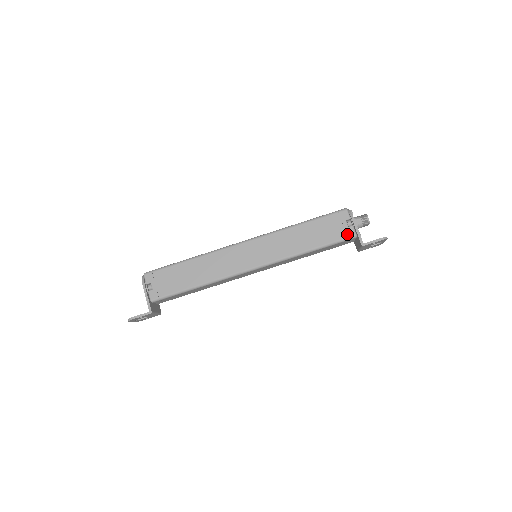
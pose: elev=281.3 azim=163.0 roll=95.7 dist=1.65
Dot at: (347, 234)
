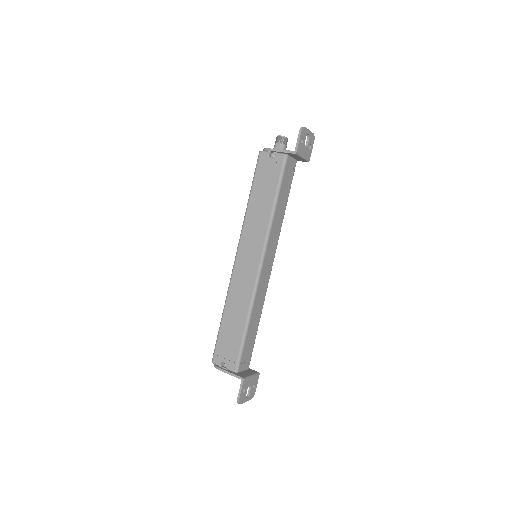
Dot at: (280, 162)
